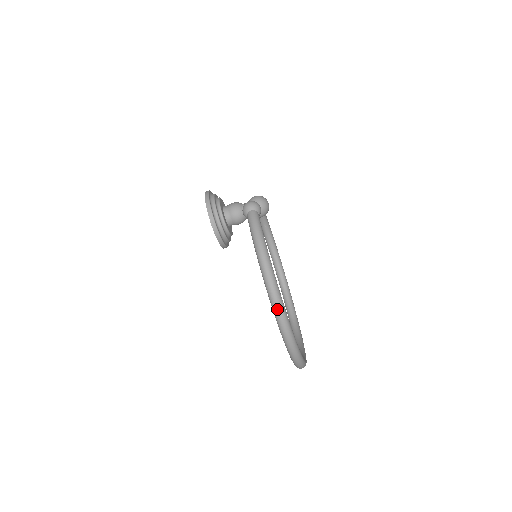
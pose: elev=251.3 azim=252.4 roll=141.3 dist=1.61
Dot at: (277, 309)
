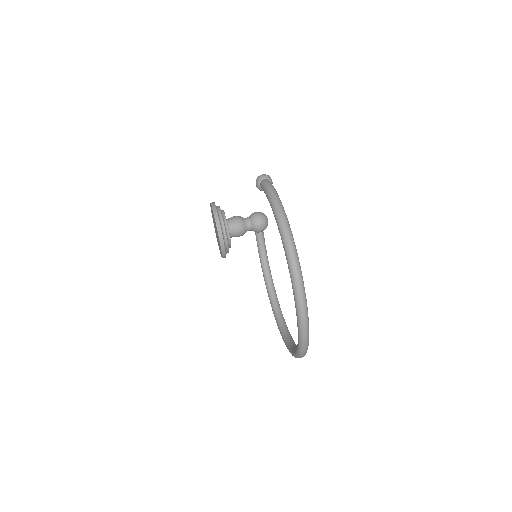
Dot at: (290, 248)
